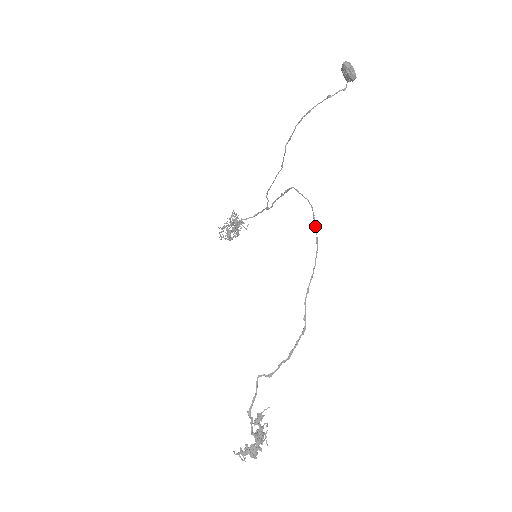
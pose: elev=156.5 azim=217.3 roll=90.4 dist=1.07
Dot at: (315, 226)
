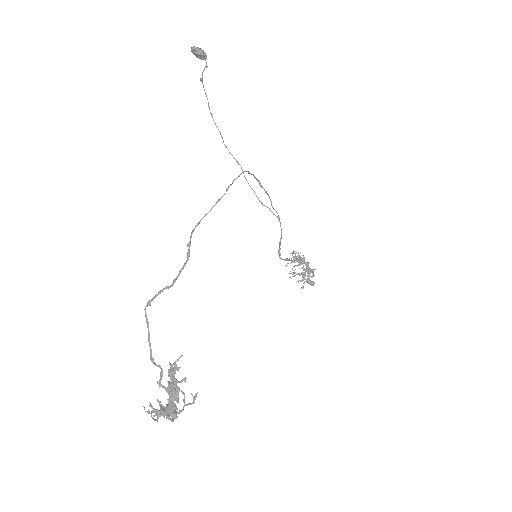
Dot at: (233, 180)
